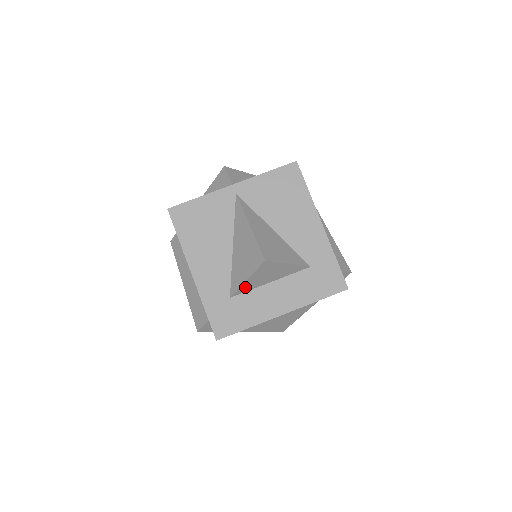
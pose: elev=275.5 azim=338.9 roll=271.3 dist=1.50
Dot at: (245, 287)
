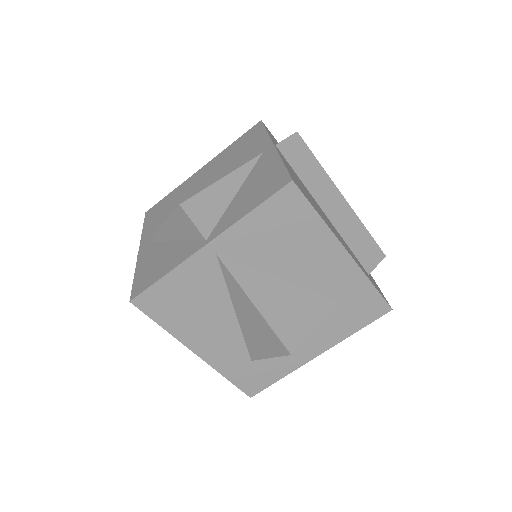
Dot at: occluded
